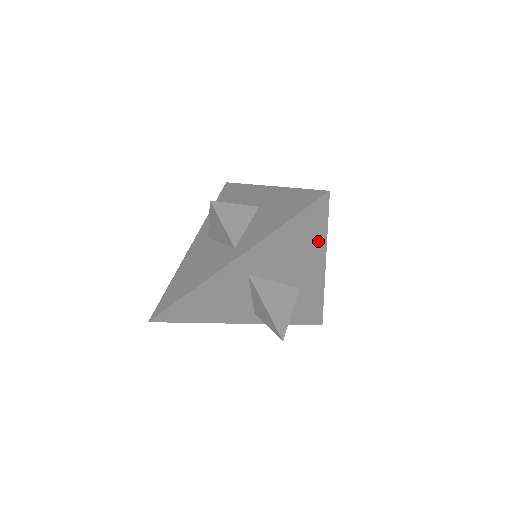
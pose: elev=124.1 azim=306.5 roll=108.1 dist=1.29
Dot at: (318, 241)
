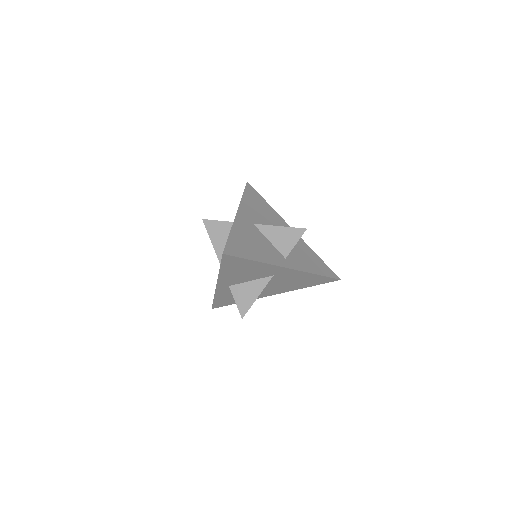
Dot at: (269, 208)
